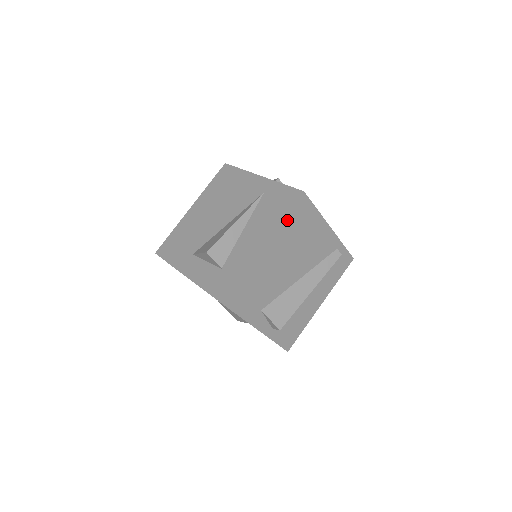
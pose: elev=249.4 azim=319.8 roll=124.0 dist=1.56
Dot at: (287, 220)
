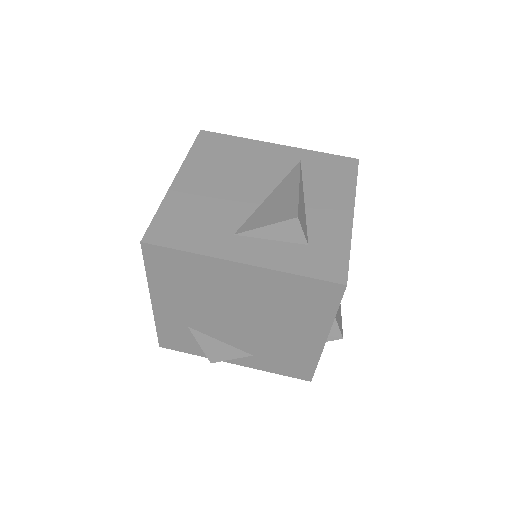
Dot at: occluded
